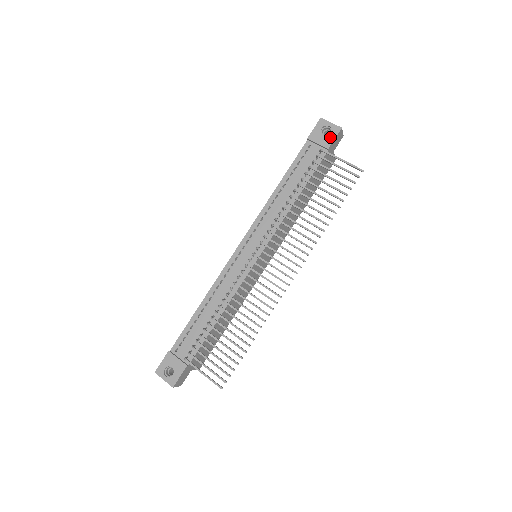
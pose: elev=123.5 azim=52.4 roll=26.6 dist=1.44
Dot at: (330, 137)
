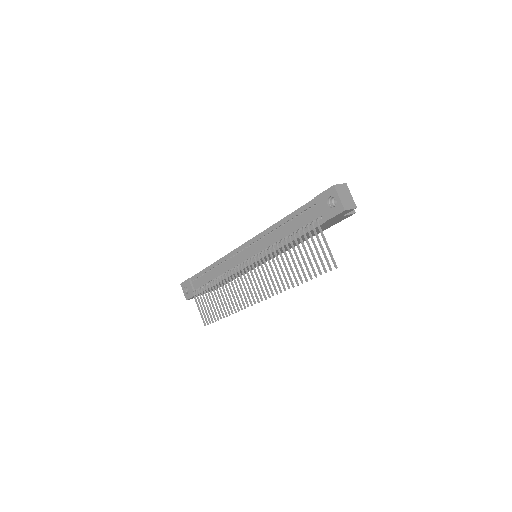
Dot at: (331, 212)
